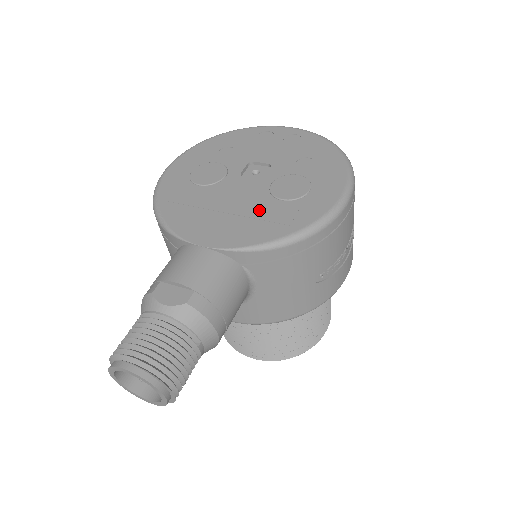
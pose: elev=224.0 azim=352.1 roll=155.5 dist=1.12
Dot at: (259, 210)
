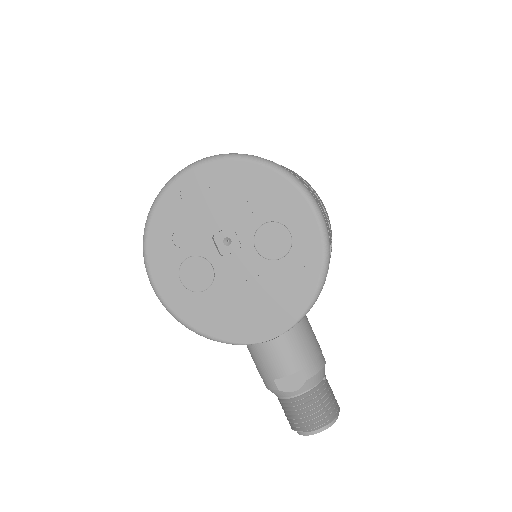
Dot at: (274, 281)
